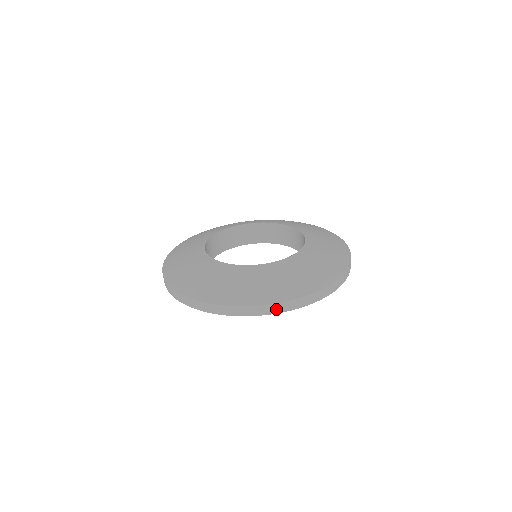
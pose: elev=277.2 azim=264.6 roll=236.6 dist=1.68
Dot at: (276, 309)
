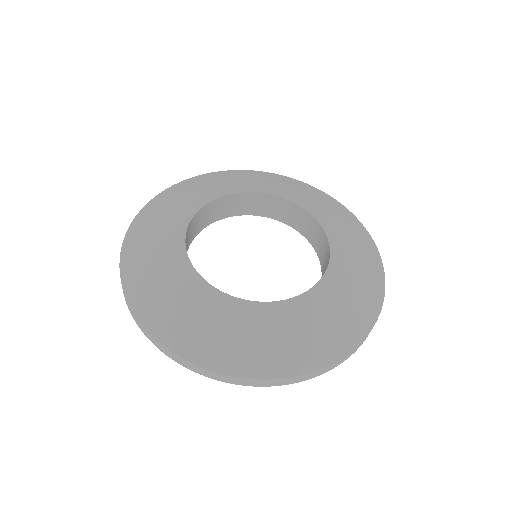
Dot at: (246, 382)
